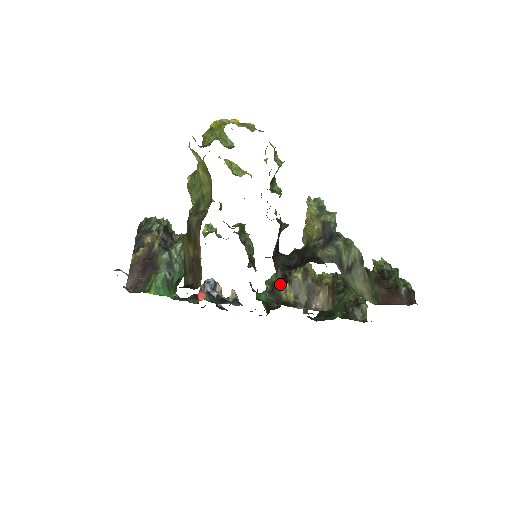
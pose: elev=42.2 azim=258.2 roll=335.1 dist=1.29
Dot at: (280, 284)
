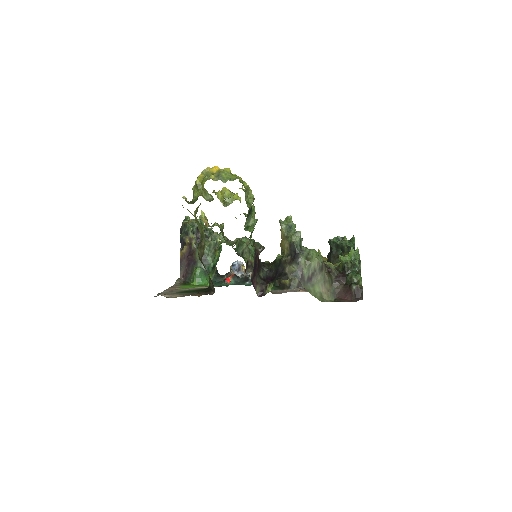
Dot at: occluded
